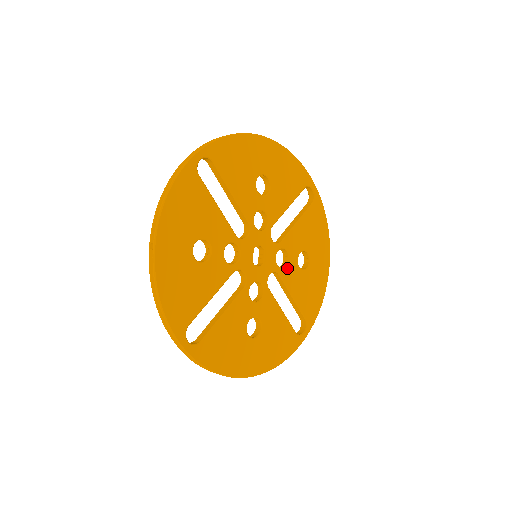
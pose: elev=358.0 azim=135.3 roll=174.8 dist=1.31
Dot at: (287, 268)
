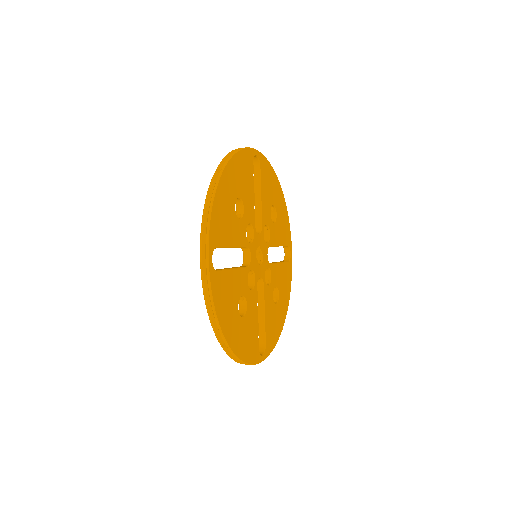
Dot at: (270, 235)
